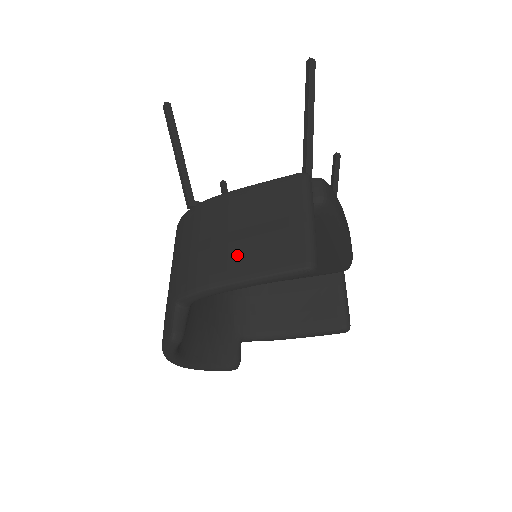
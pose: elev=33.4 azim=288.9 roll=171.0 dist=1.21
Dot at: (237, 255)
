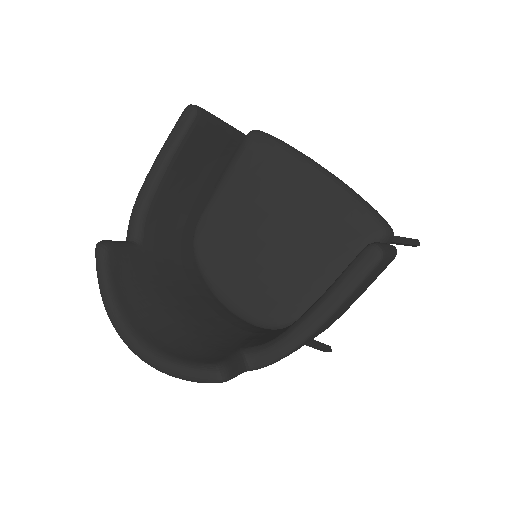
Dot at: occluded
